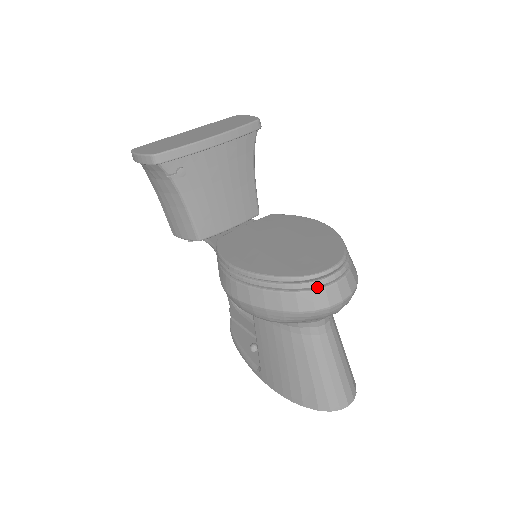
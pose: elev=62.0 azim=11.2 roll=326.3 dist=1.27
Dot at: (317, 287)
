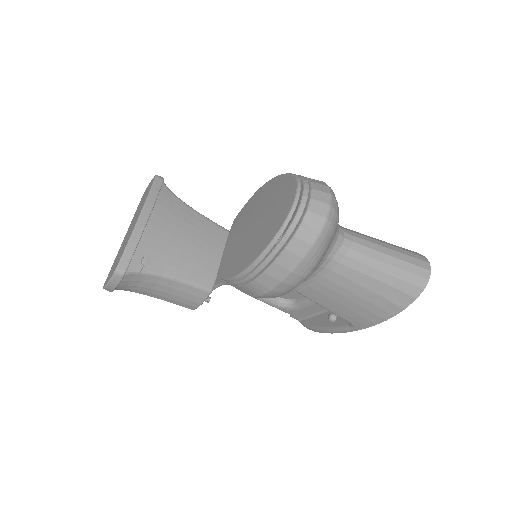
Dot at: (302, 216)
